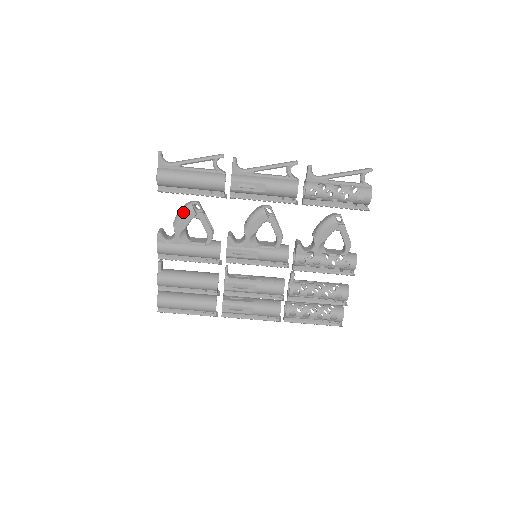
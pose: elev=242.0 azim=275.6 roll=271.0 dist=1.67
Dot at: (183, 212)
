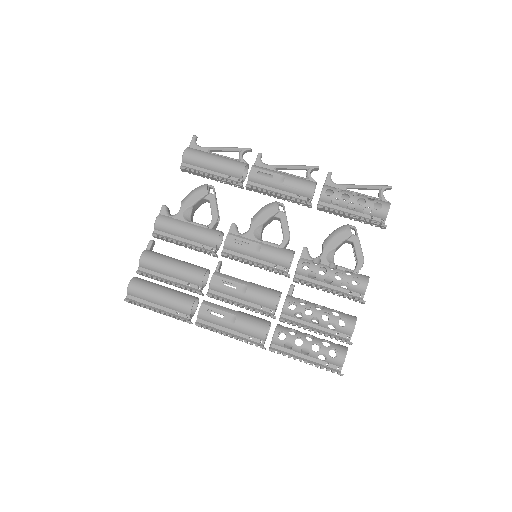
Dot at: (196, 189)
